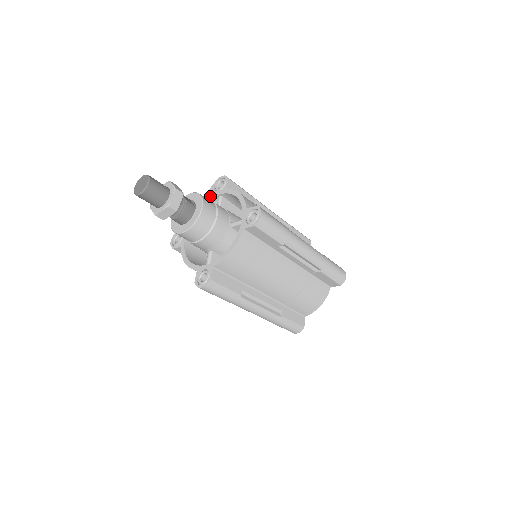
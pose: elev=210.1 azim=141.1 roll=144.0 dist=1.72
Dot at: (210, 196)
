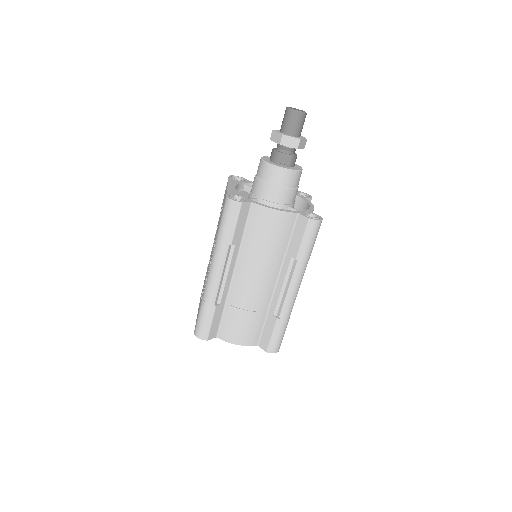
Dot at: (237, 182)
